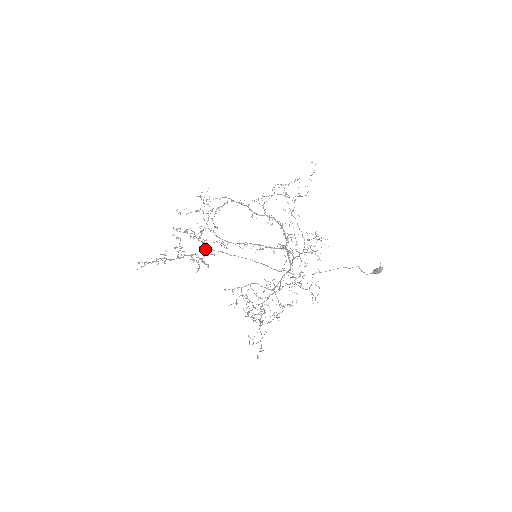
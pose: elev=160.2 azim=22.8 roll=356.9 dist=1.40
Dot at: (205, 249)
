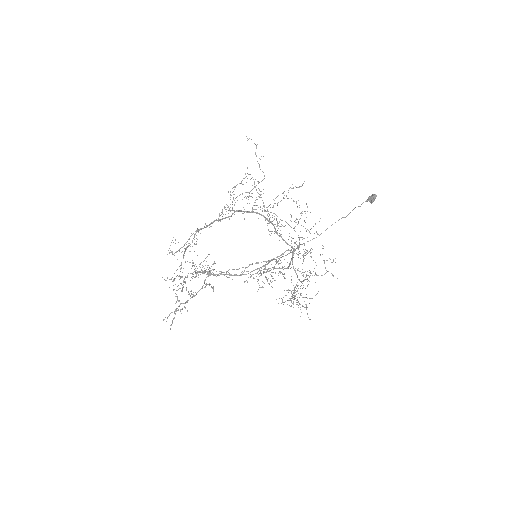
Dot at: occluded
